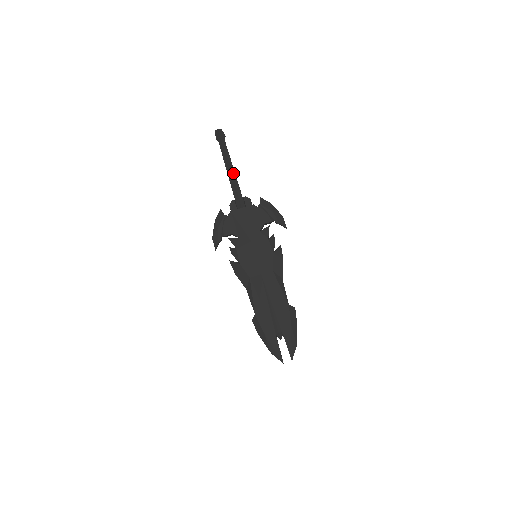
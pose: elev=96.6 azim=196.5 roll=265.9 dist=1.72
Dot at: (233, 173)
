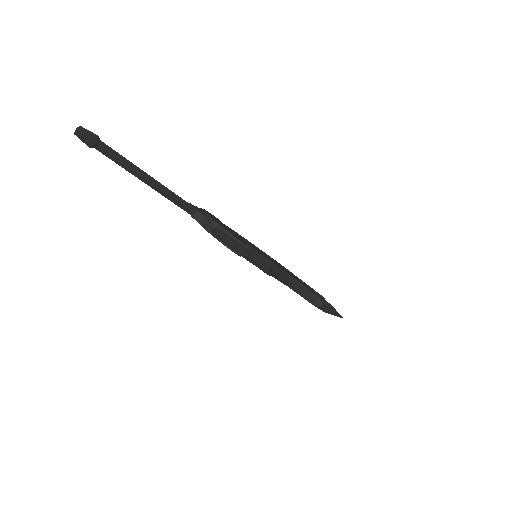
Dot at: (154, 187)
